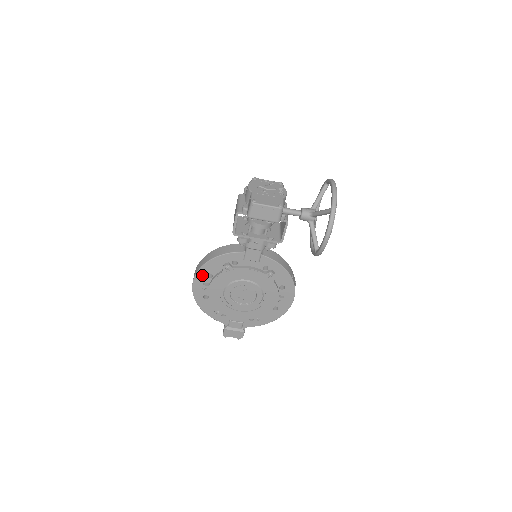
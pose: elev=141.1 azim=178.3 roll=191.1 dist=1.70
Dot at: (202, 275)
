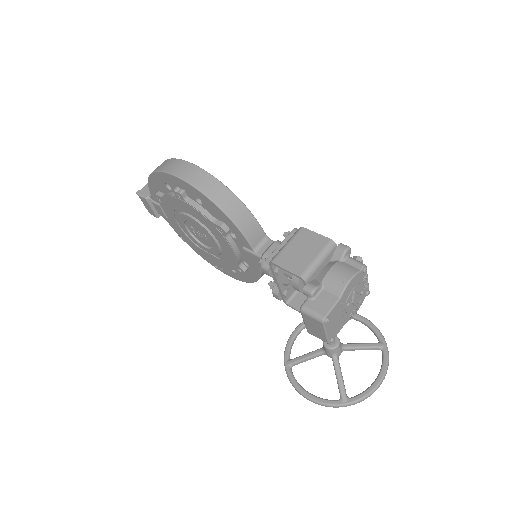
Dot at: (194, 191)
